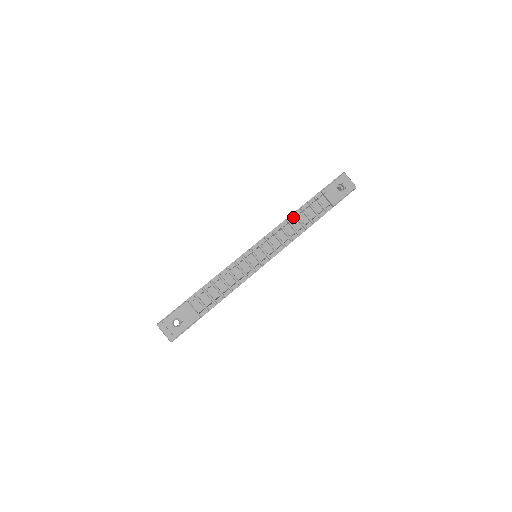
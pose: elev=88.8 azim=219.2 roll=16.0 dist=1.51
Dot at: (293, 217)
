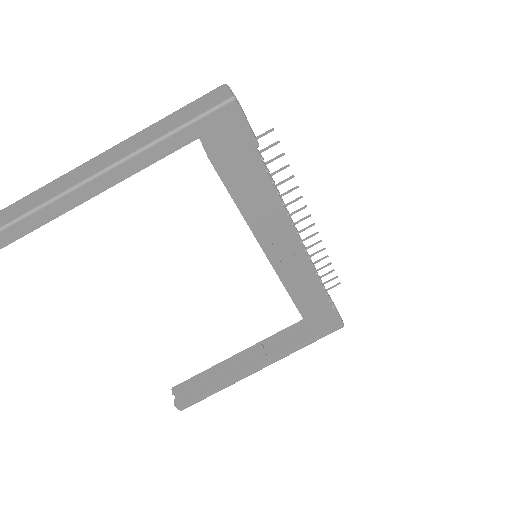
Dot at: occluded
